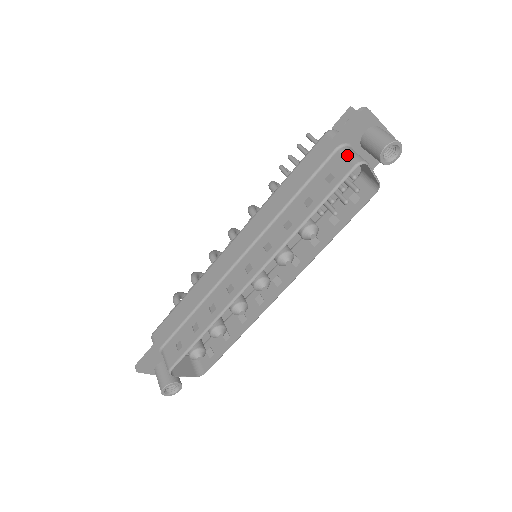
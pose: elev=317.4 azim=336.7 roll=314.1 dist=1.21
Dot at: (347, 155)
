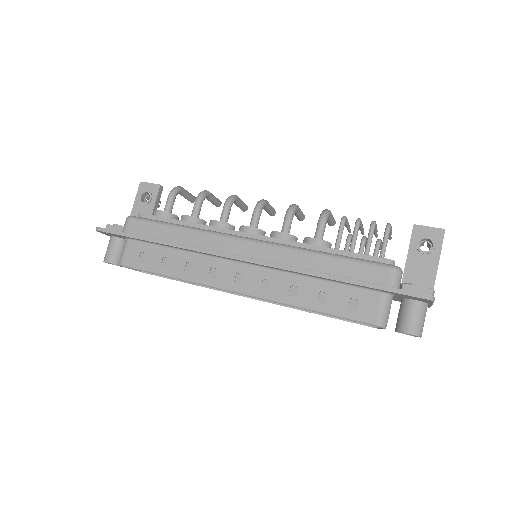
Dot at: (382, 308)
